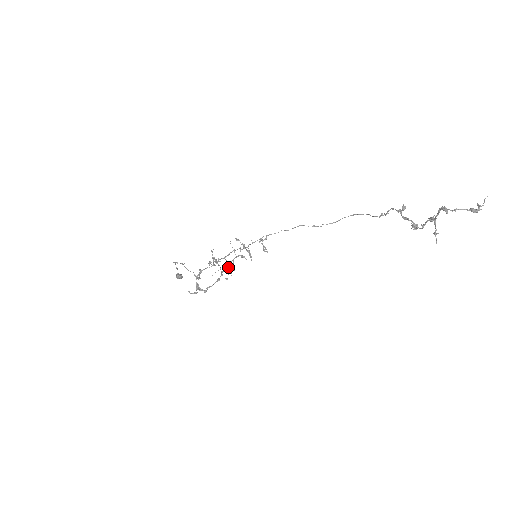
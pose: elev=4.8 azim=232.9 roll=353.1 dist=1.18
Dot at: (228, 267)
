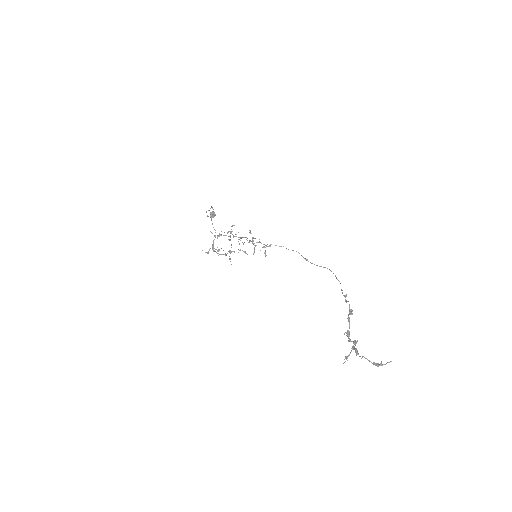
Dot at: occluded
